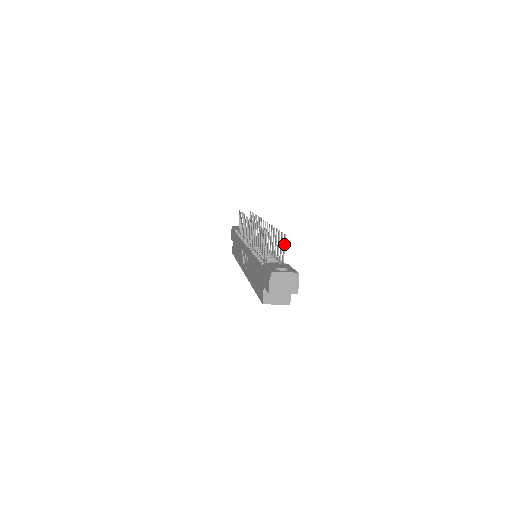
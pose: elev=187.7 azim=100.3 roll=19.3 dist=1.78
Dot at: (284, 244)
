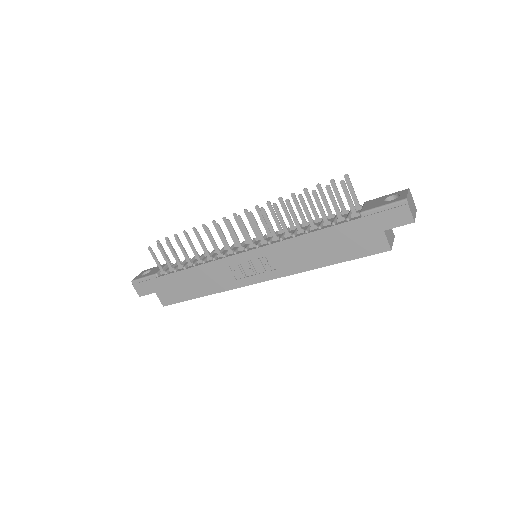
Dot at: (351, 185)
